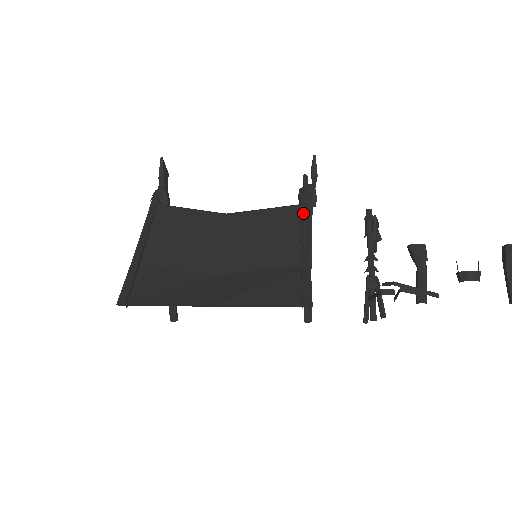
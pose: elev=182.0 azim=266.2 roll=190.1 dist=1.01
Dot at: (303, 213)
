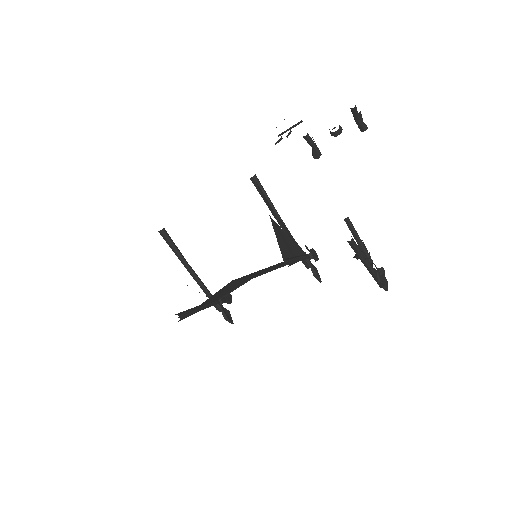
Dot at: occluded
